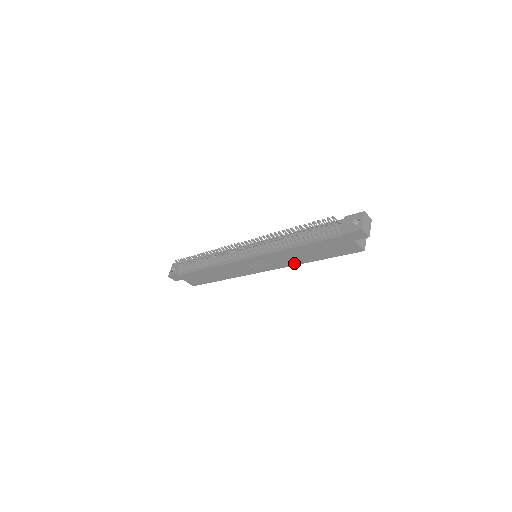
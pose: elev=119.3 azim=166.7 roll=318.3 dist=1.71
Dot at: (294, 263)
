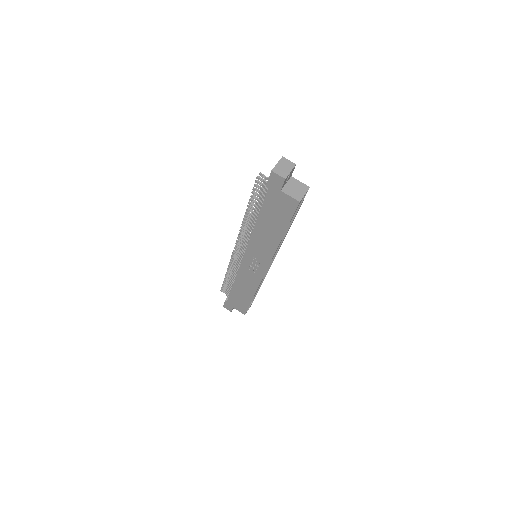
Dot at: (273, 248)
